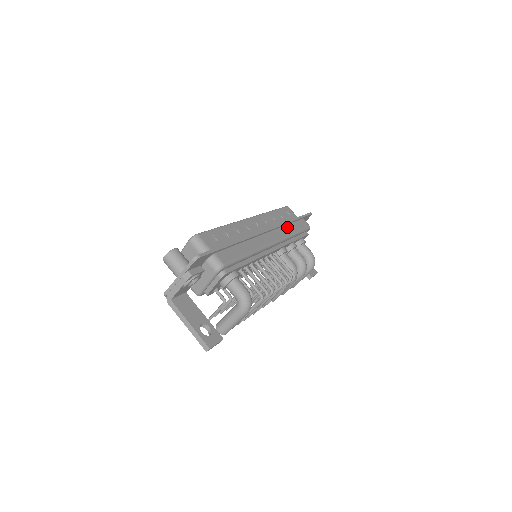
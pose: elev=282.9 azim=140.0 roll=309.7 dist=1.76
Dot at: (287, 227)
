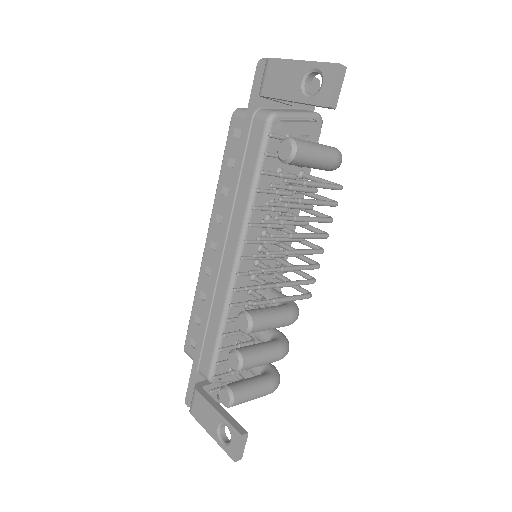
Dot at: occluded
